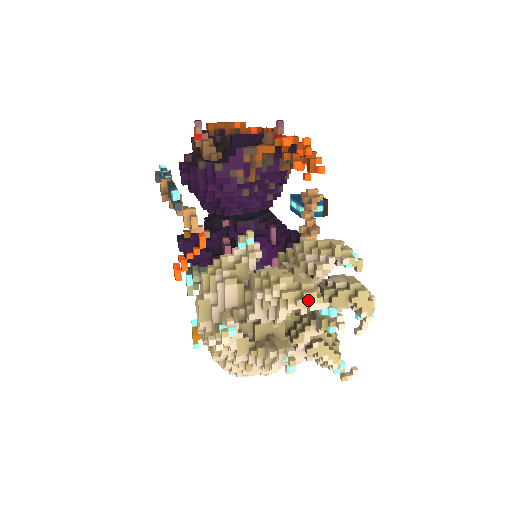
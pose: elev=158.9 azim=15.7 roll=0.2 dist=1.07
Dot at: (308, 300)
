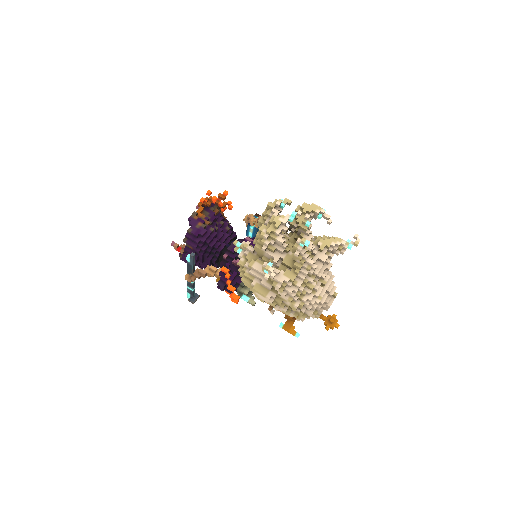
Dot at: (278, 221)
